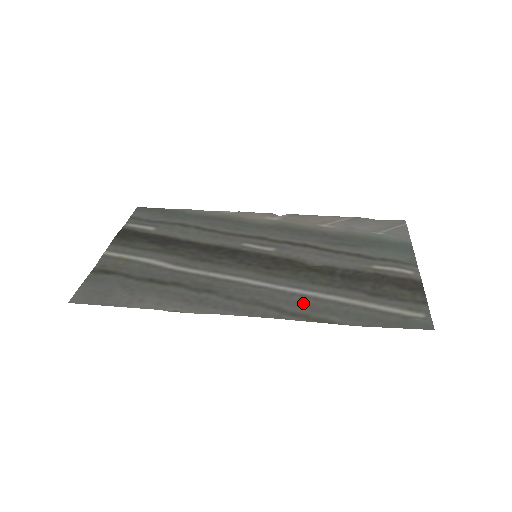
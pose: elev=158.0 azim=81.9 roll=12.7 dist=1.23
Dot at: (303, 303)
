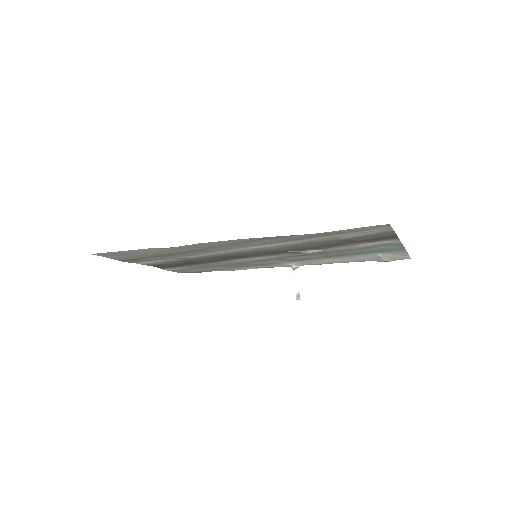
Dot at: (276, 241)
